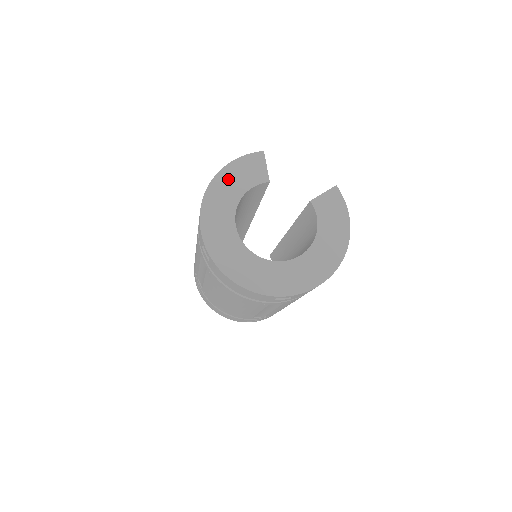
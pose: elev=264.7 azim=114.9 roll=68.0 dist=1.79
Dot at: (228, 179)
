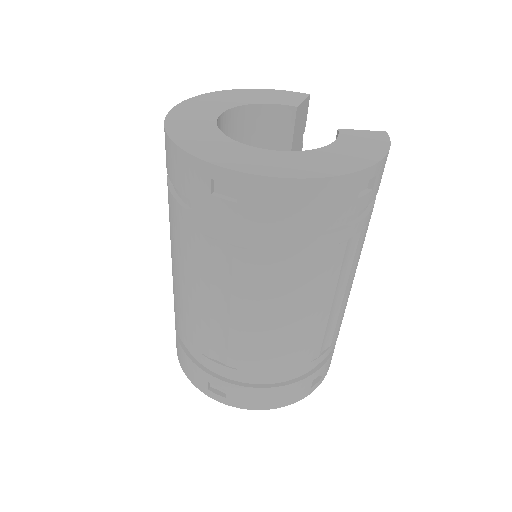
Dot at: (250, 94)
